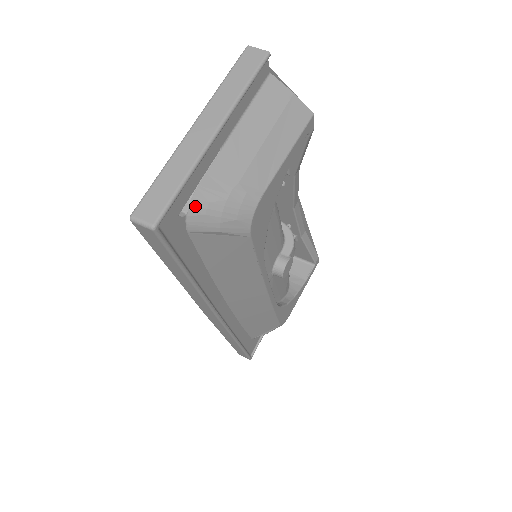
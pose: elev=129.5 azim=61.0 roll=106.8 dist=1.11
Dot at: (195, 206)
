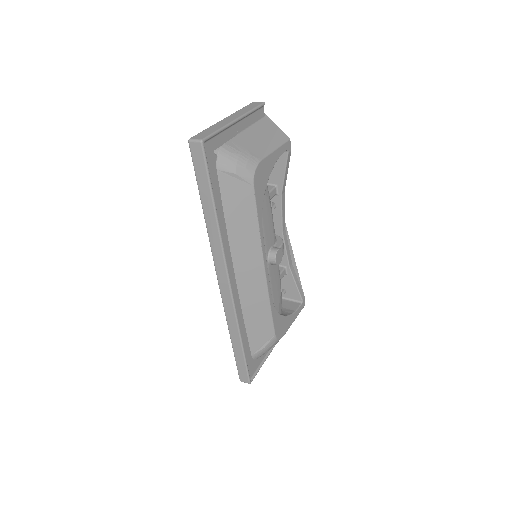
Dot at: (223, 152)
